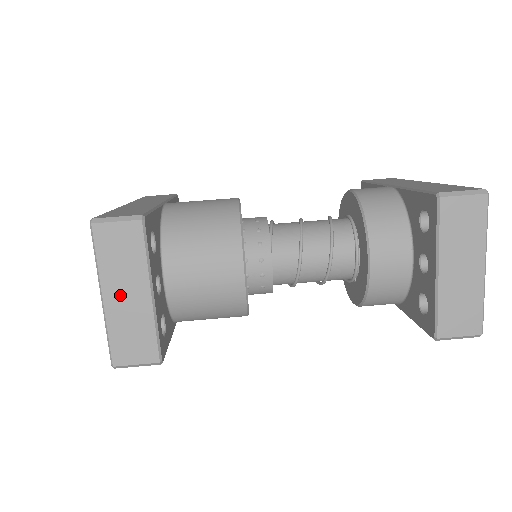
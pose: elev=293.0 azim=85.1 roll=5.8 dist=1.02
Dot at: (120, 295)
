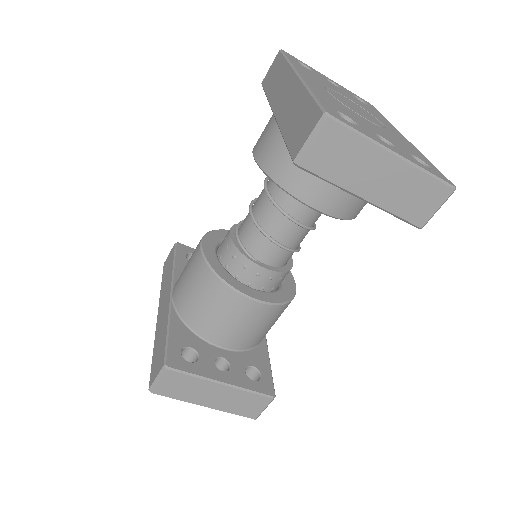
Dot at: (211, 399)
